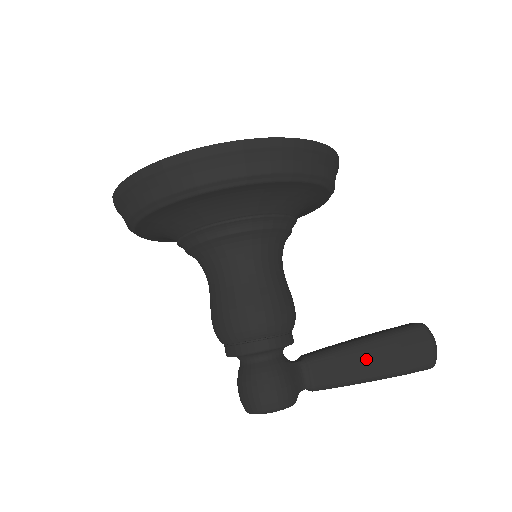
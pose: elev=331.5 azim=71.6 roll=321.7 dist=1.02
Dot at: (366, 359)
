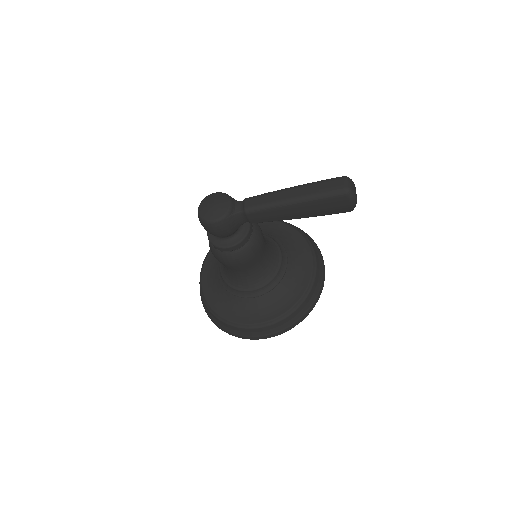
Dot at: occluded
